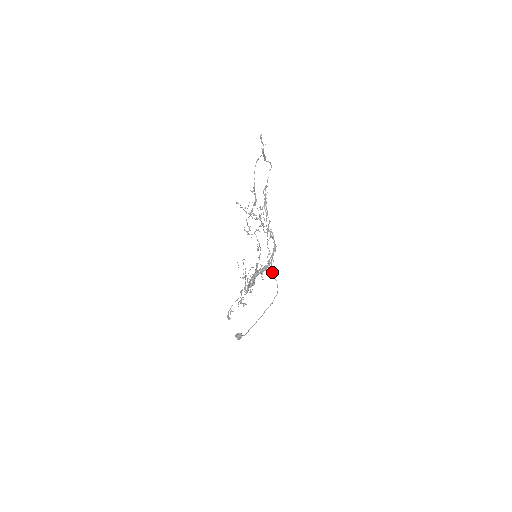
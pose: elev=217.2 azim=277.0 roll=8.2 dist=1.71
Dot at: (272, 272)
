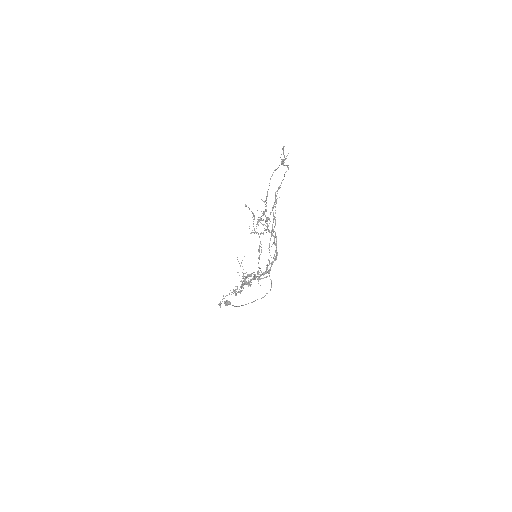
Dot at: occluded
